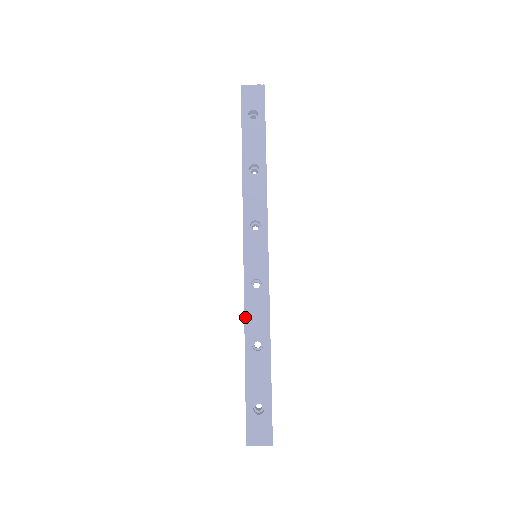
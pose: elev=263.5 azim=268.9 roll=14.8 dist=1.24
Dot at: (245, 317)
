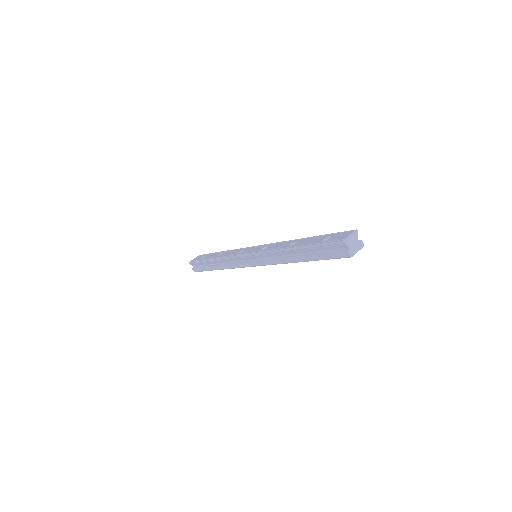
Dot at: (273, 250)
